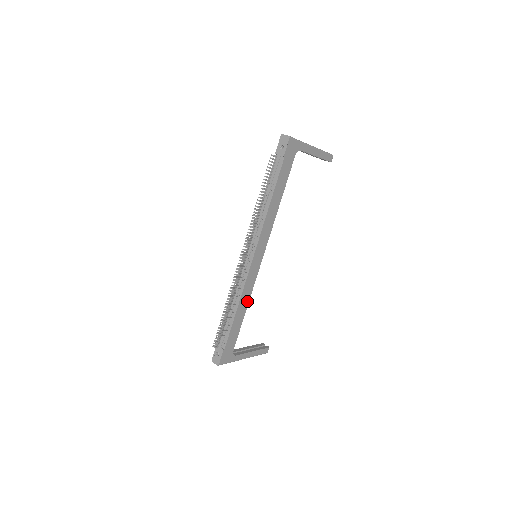
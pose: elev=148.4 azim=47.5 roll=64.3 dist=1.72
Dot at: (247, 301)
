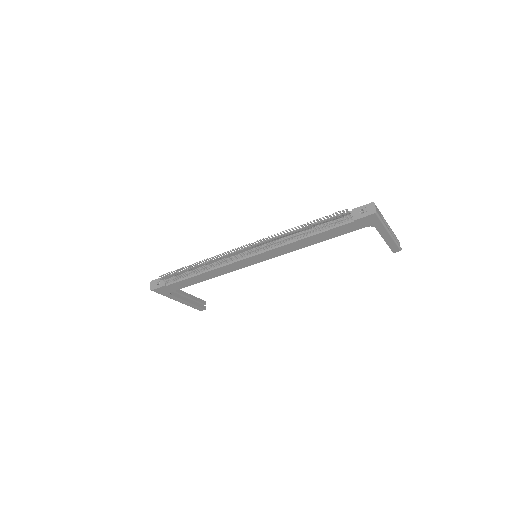
Dot at: (216, 275)
